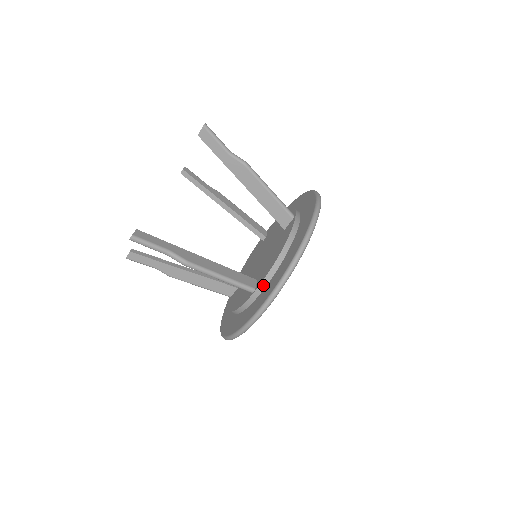
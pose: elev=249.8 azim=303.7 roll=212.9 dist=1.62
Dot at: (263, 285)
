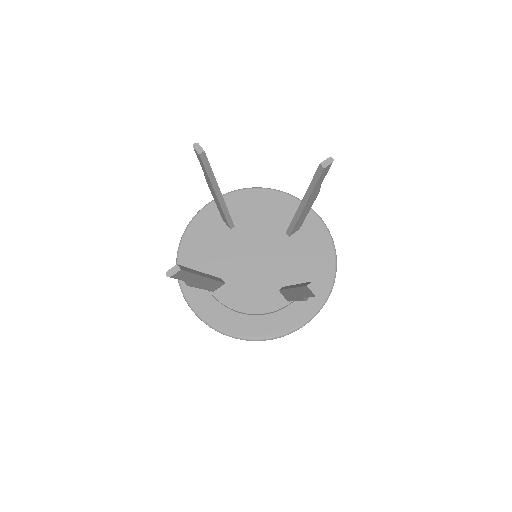
Dot at: occluded
